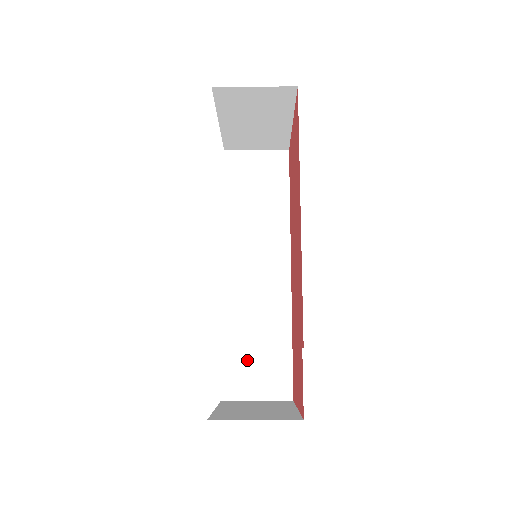
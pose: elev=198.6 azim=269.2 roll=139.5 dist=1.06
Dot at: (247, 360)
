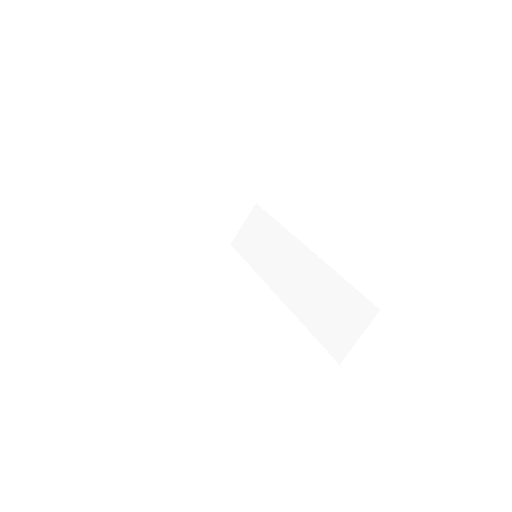
Dot at: (331, 322)
